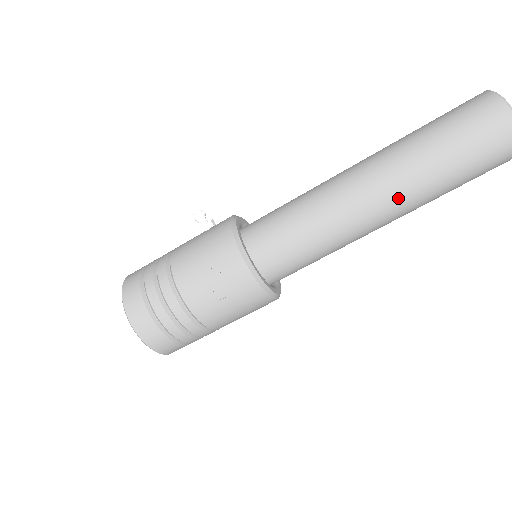
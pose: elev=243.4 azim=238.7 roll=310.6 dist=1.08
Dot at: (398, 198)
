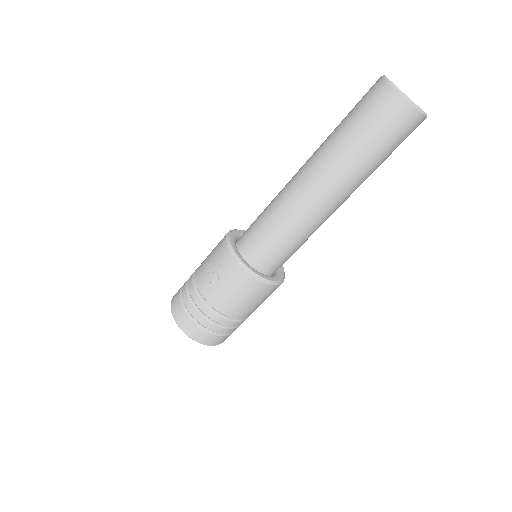
Dot at: (323, 174)
